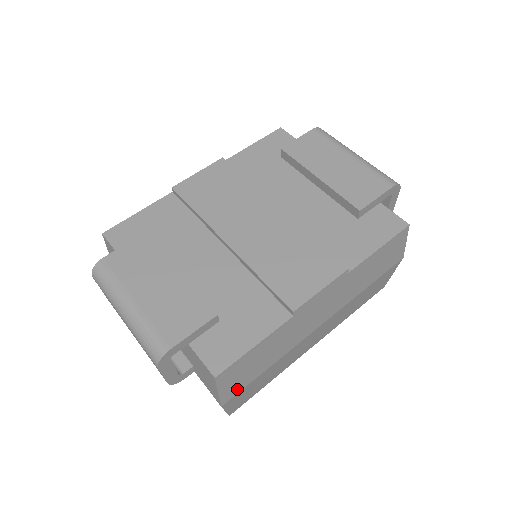
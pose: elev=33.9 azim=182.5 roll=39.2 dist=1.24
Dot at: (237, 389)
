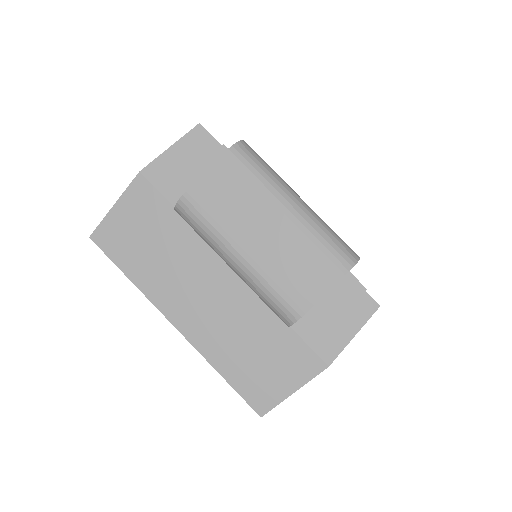
Dot at: occluded
